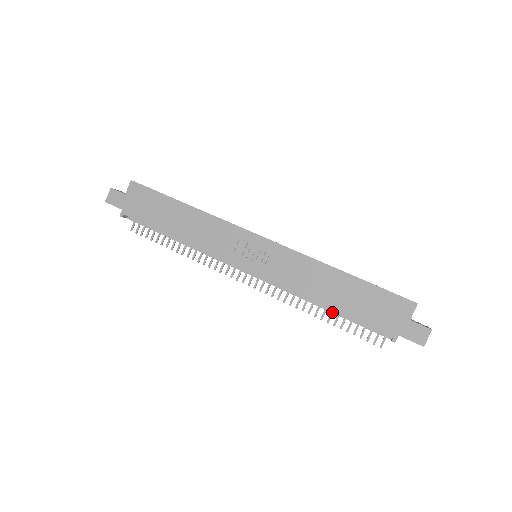
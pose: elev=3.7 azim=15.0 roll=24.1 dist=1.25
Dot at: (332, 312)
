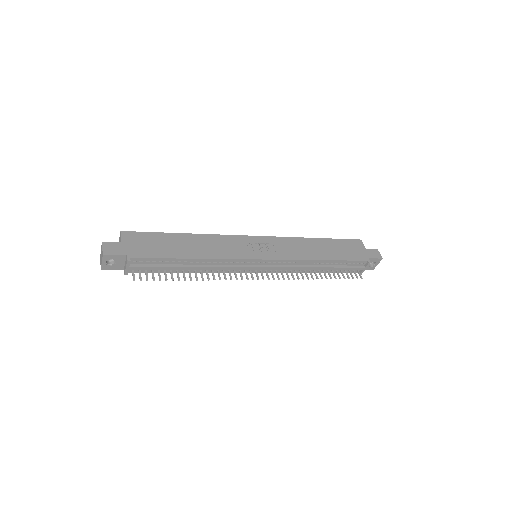
Dot at: (327, 267)
